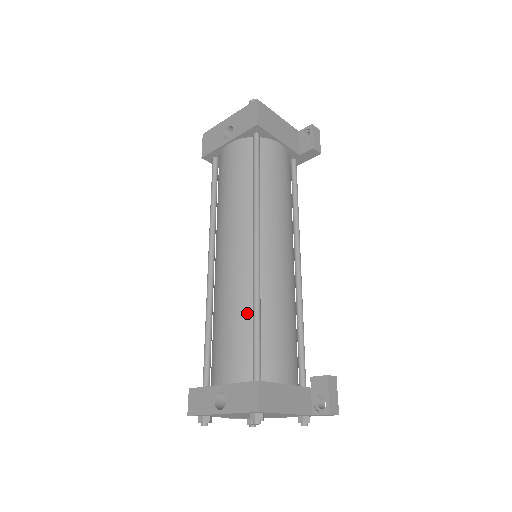
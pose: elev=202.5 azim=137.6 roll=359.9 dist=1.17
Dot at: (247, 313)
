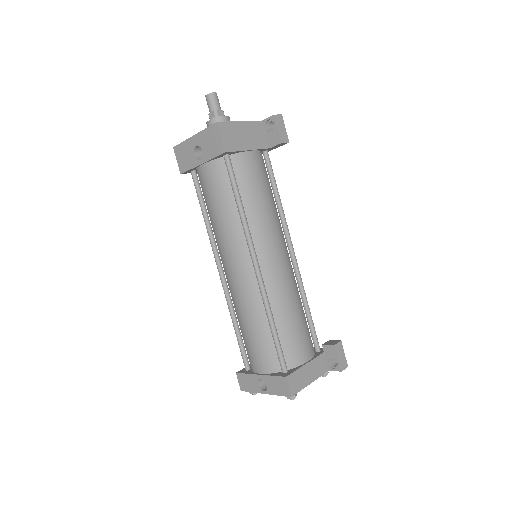
Dot at: (264, 322)
